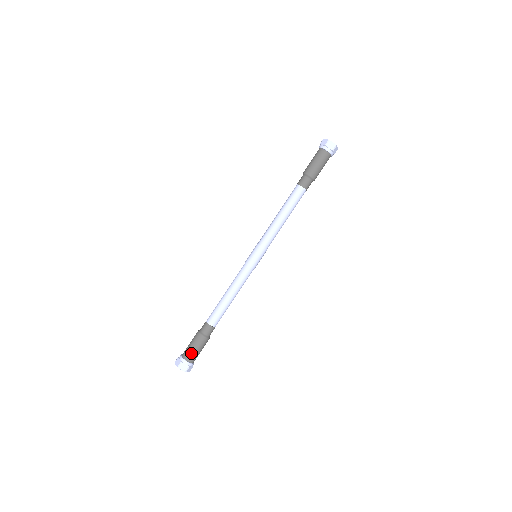
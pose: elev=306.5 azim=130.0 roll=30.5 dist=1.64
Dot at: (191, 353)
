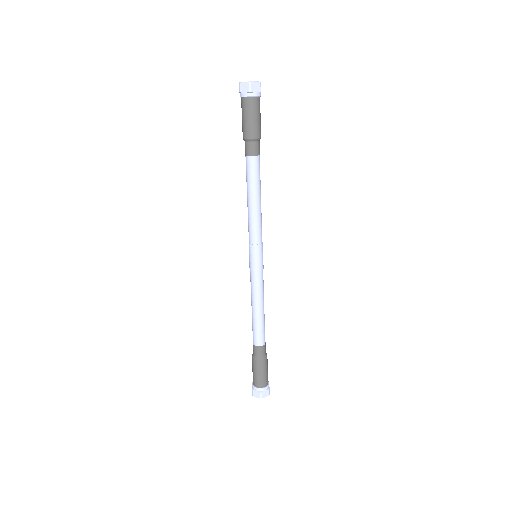
Dot at: (263, 379)
